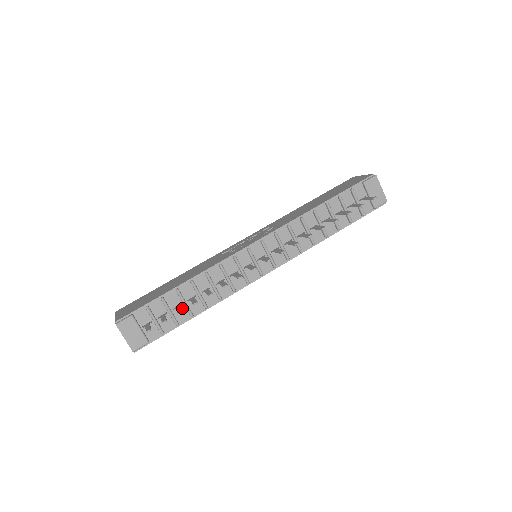
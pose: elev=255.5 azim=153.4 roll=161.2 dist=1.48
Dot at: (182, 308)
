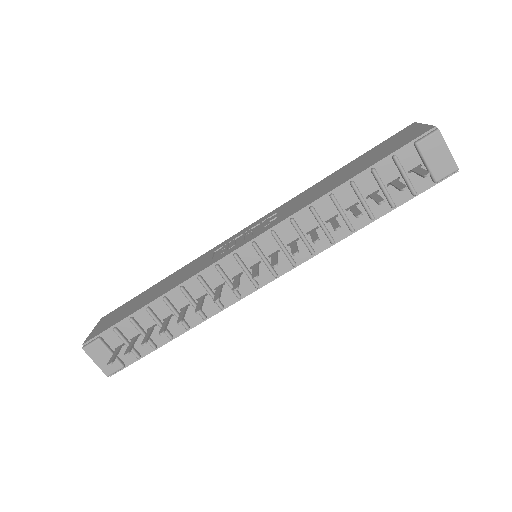
Dot at: (158, 328)
